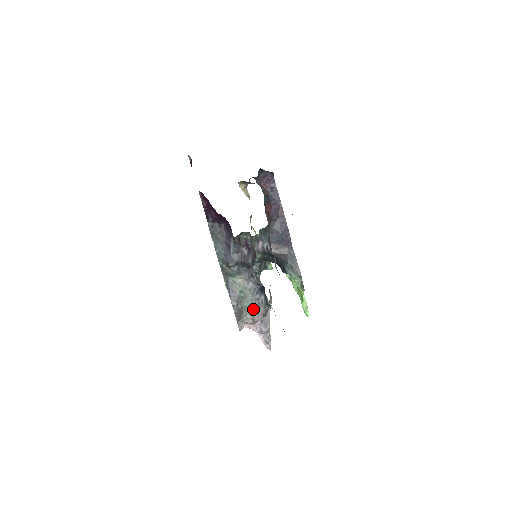
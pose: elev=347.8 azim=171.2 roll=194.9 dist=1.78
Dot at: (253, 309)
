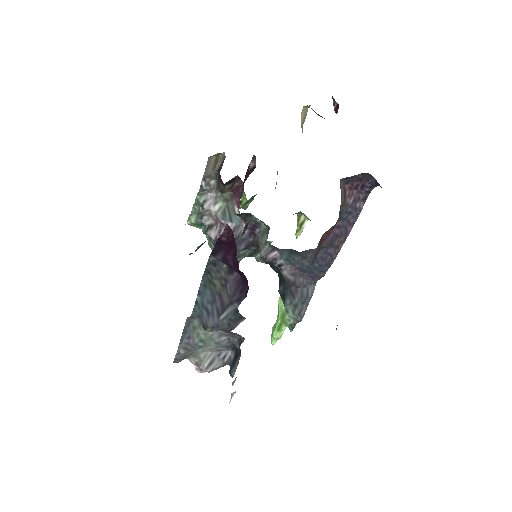
Dot at: (206, 356)
